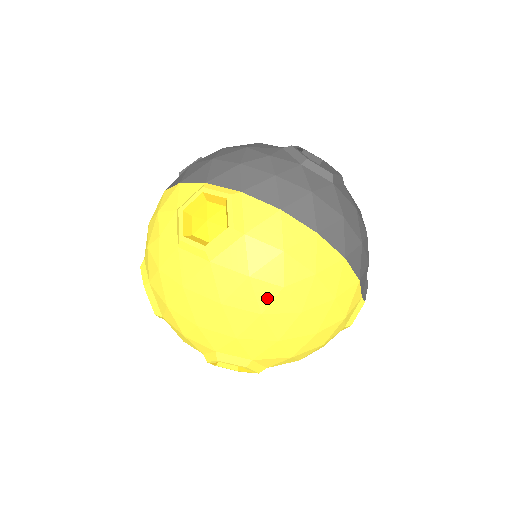
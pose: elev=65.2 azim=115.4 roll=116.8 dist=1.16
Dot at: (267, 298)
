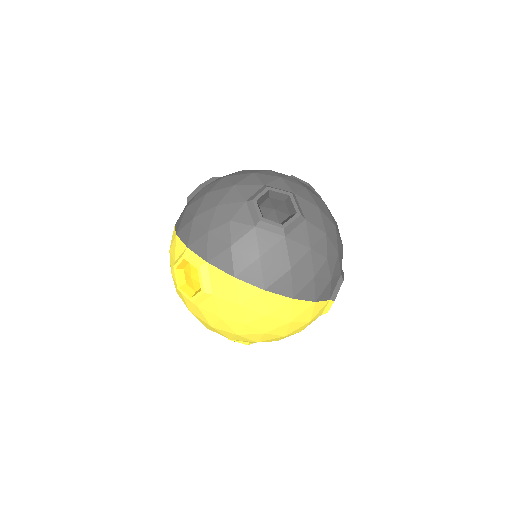
Dot at: (237, 328)
